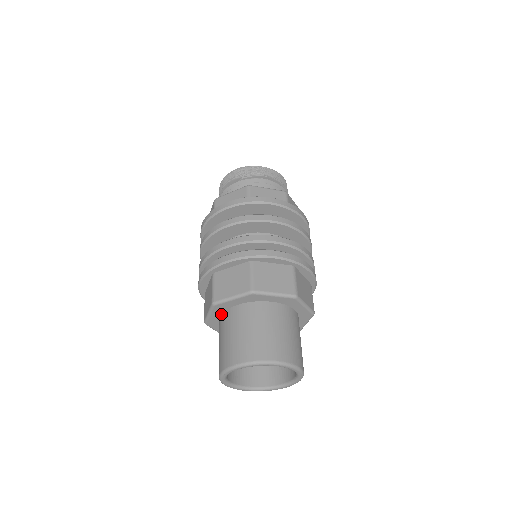
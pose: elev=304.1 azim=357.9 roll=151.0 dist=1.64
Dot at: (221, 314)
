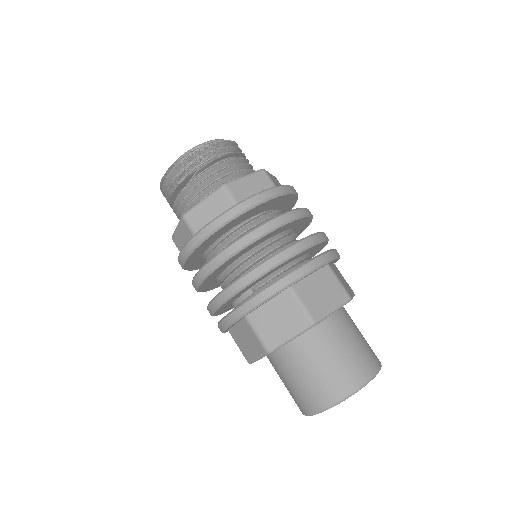
Dot at: occluded
